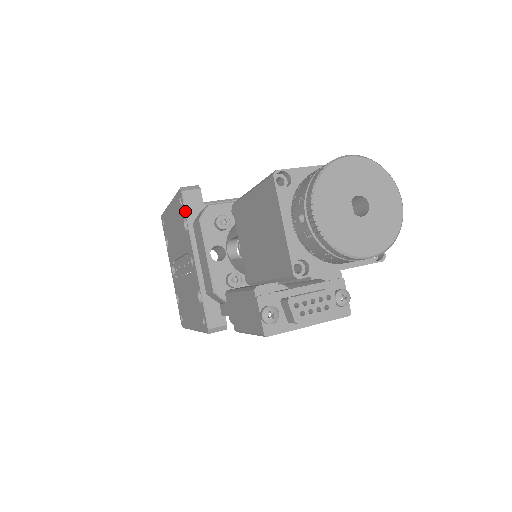
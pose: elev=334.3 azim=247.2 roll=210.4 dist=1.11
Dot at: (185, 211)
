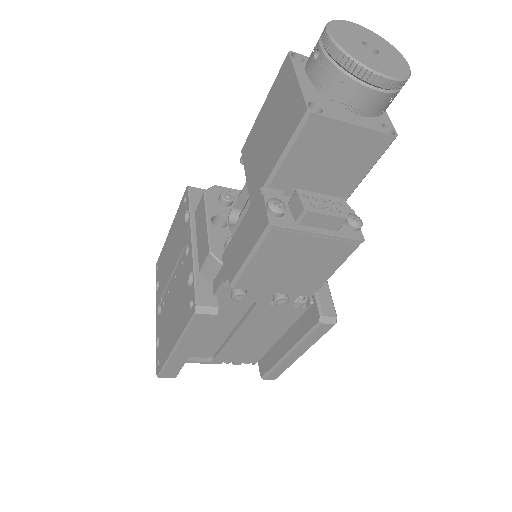
Dot at: (189, 201)
